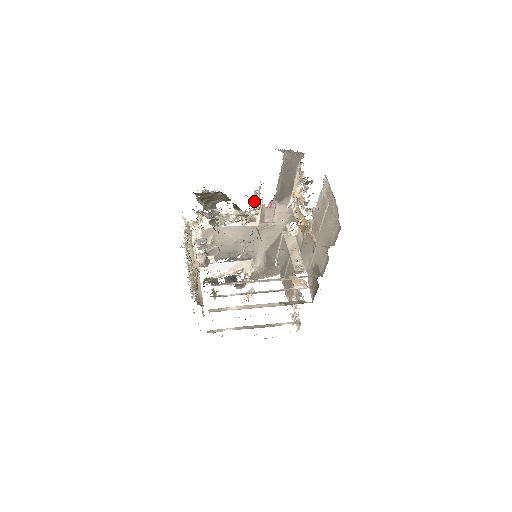
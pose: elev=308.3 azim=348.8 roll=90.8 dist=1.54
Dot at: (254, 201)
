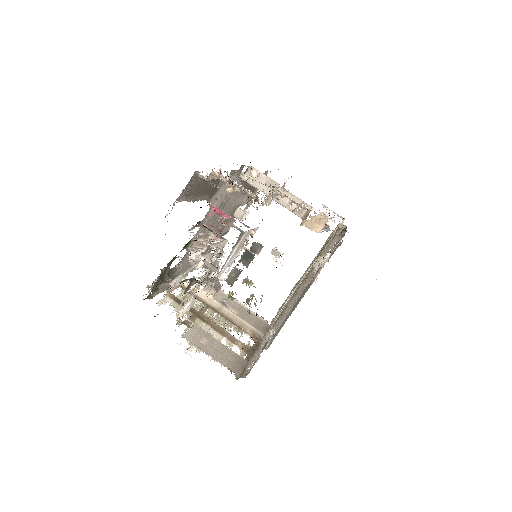
Dot at: occluded
